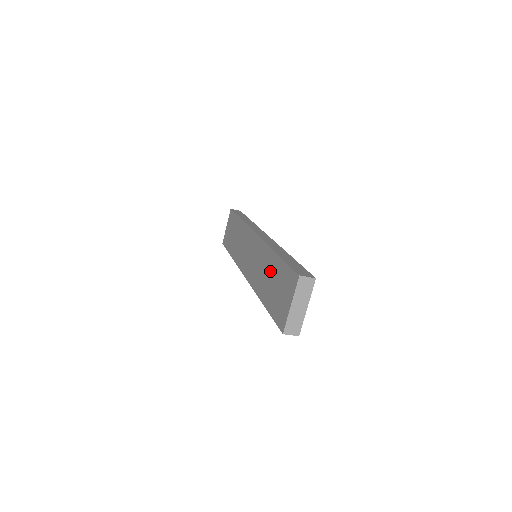
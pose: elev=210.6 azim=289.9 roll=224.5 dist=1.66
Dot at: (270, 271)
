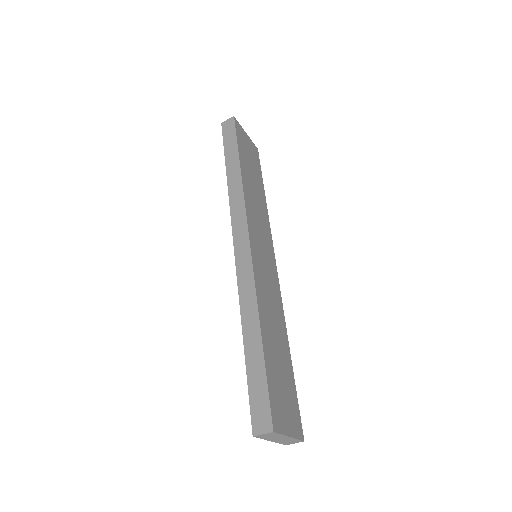
Dot at: occluded
